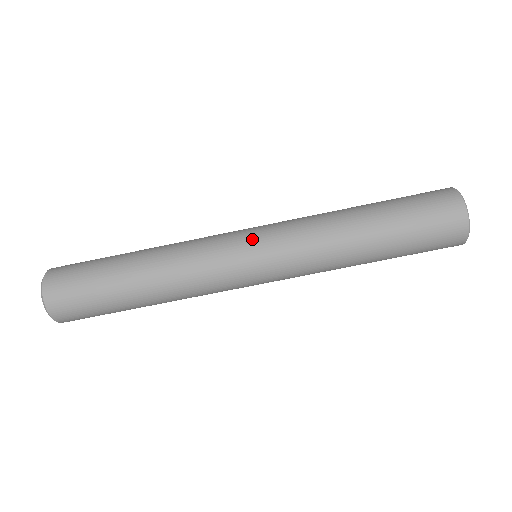
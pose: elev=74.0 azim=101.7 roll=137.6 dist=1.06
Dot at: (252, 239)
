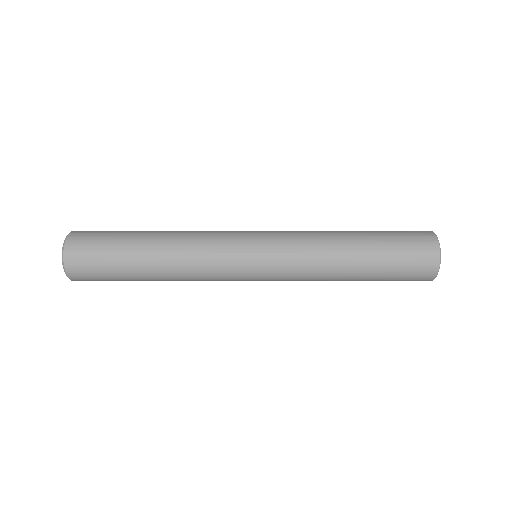
Dot at: (257, 245)
